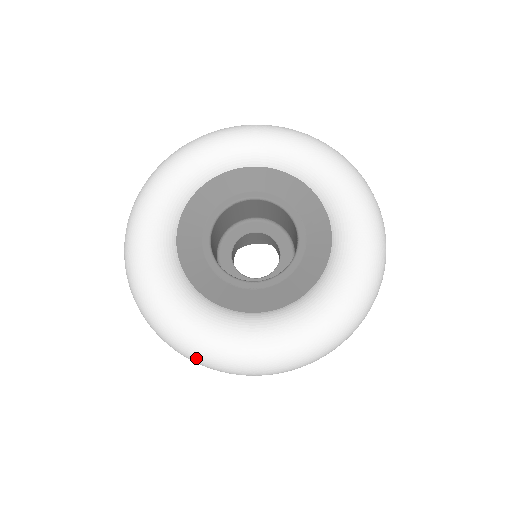
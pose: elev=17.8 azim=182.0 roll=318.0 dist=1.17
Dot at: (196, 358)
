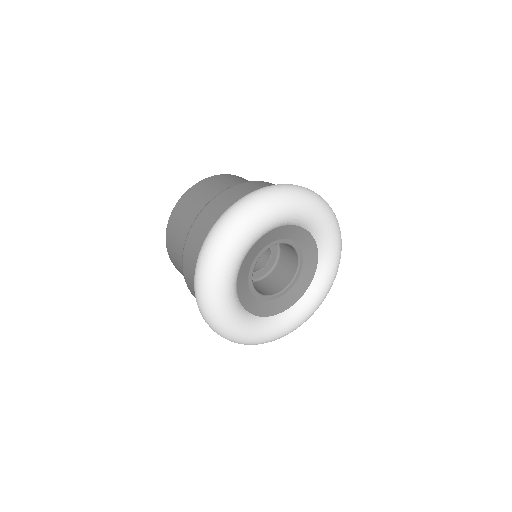
Dot at: (210, 321)
